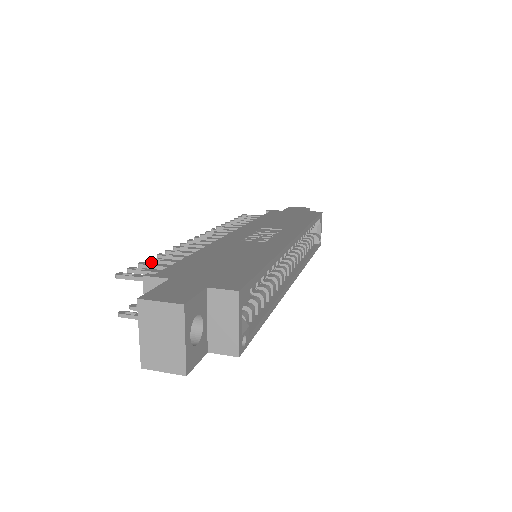
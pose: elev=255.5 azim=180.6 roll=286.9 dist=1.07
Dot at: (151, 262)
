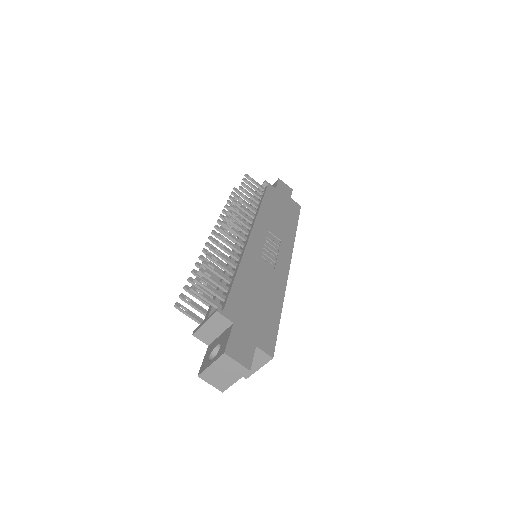
Dot at: (205, 266)
